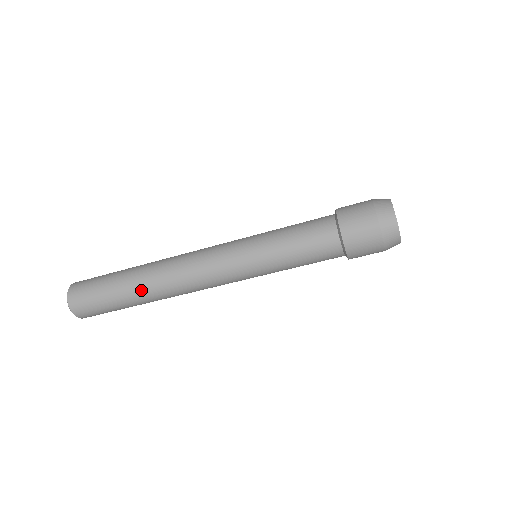
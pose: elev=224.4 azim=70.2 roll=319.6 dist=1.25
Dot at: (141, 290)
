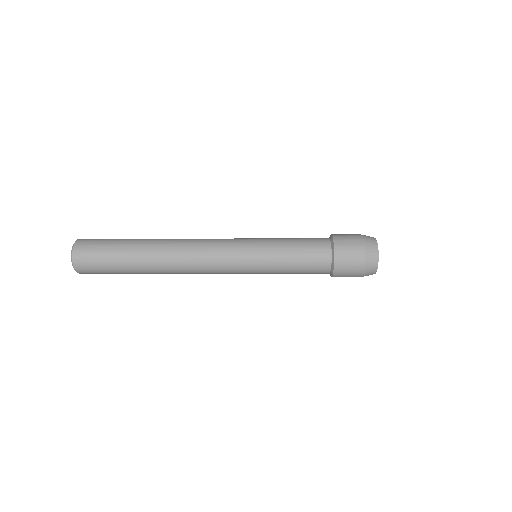
Dot at: occluded
